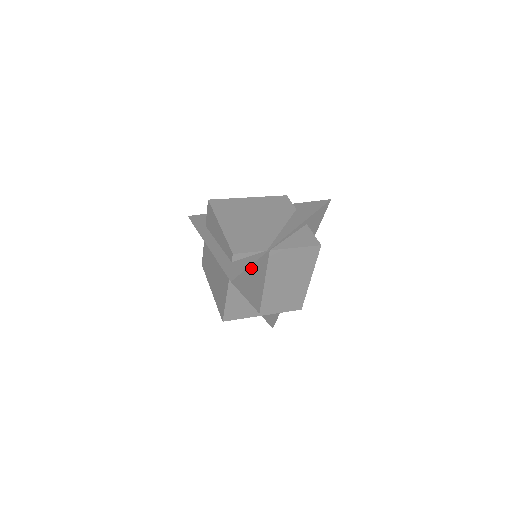
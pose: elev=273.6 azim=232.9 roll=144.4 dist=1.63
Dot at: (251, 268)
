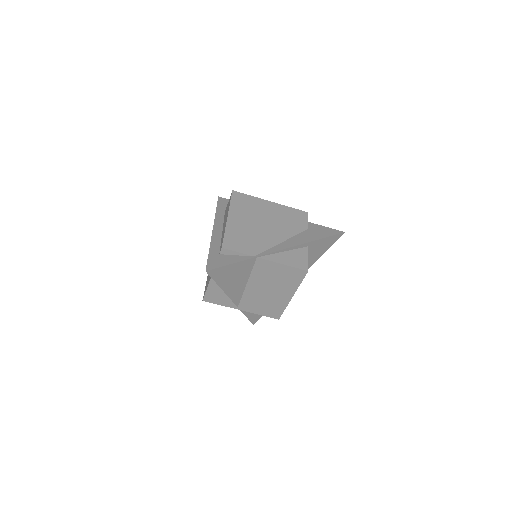
Dot at: (232, 266)
